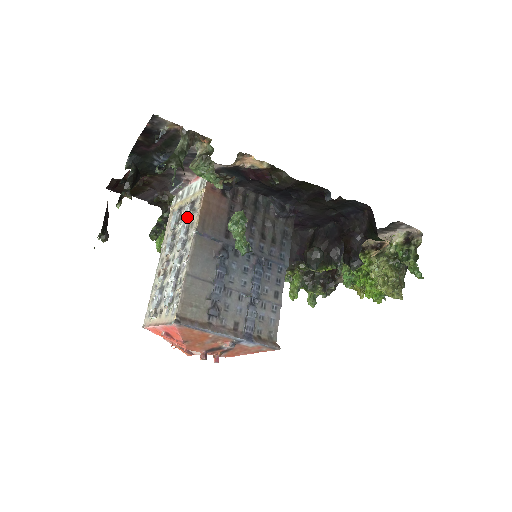
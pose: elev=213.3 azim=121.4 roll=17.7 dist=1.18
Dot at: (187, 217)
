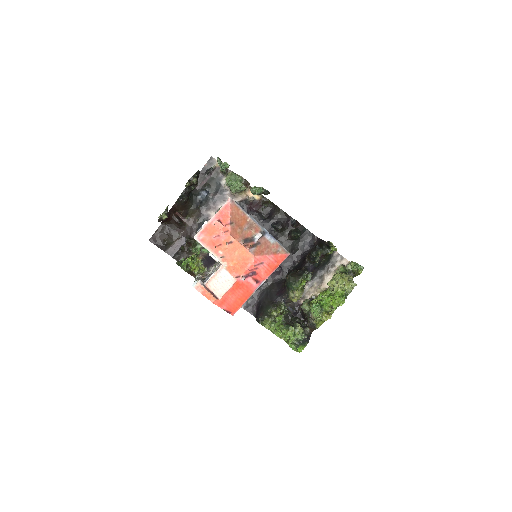
Dot at: occluded
